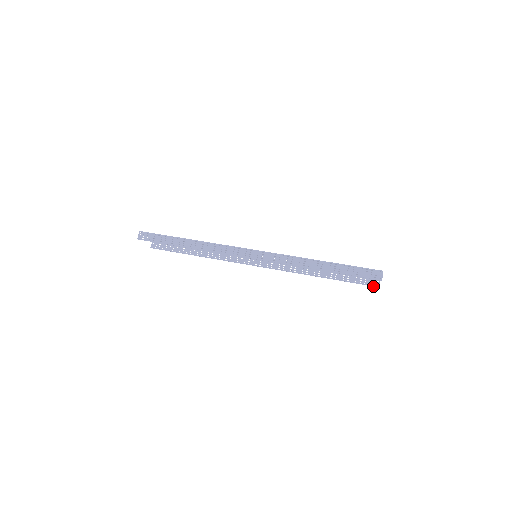
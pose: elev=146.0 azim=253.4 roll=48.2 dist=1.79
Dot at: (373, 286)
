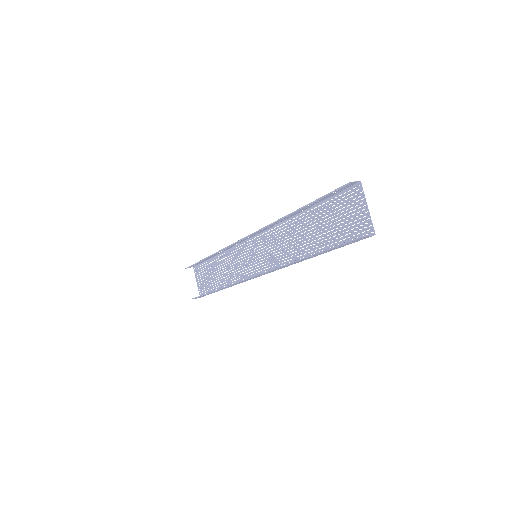
Dot at: (357, 238)
